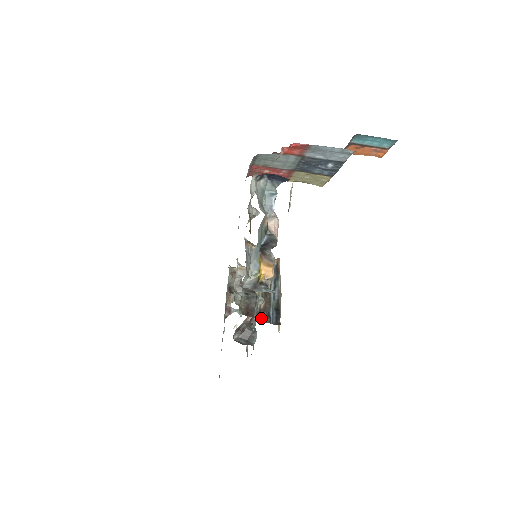
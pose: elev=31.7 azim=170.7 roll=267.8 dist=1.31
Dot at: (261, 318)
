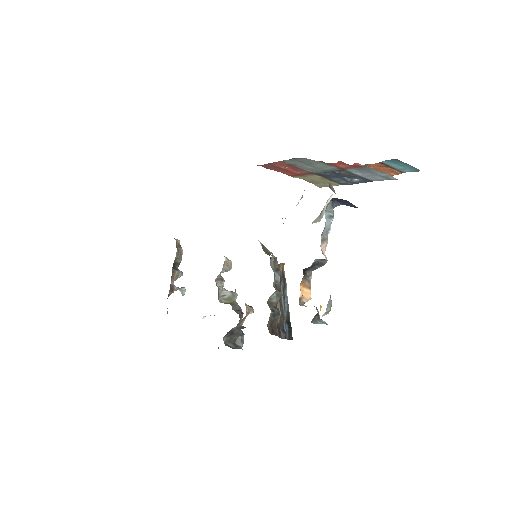
Dot at: (279, 334)
